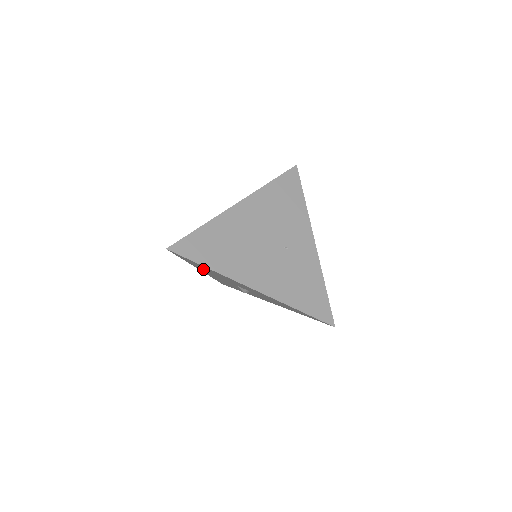
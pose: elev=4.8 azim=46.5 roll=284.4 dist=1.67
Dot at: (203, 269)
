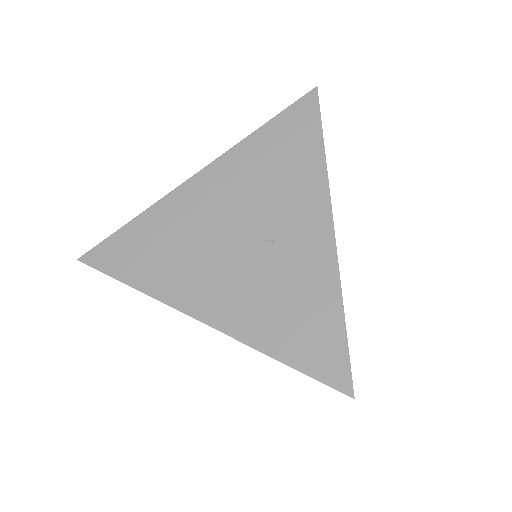
Dot at: occluded
